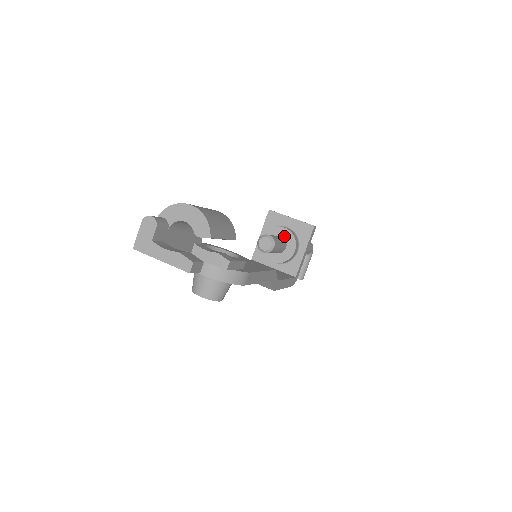
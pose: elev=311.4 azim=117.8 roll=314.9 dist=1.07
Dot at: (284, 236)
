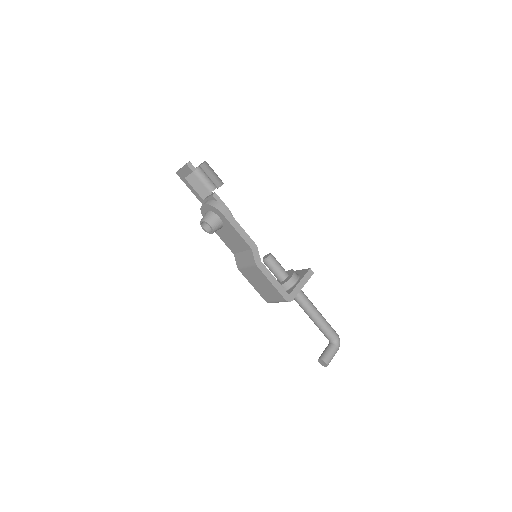
Dot at: (289, 273)
